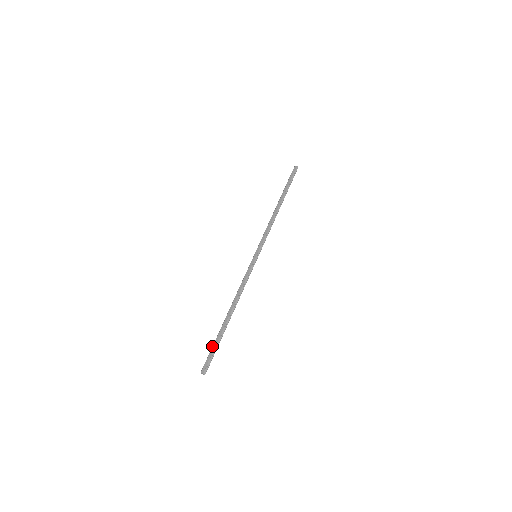
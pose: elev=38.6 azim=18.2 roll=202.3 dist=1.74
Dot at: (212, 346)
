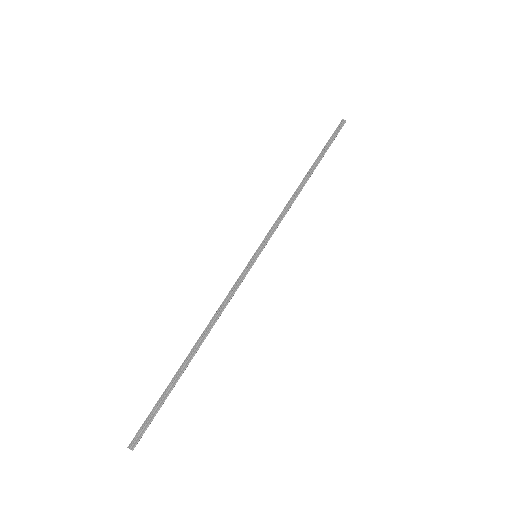
Dot at: (157, 402)
